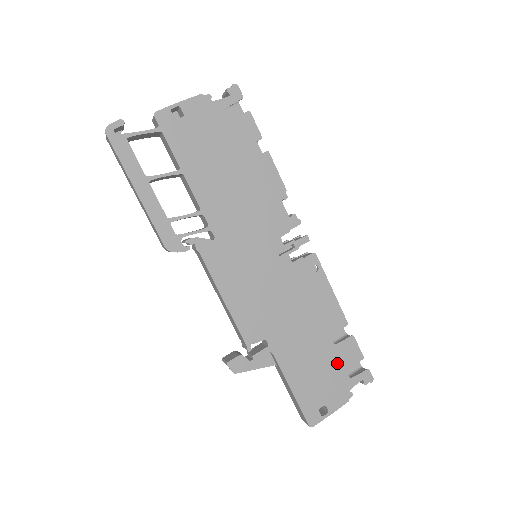
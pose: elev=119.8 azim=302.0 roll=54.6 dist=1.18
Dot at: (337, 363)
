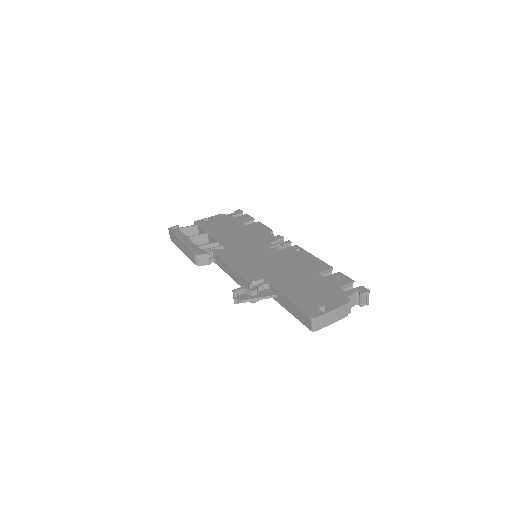
Dot at: (329, 285)
